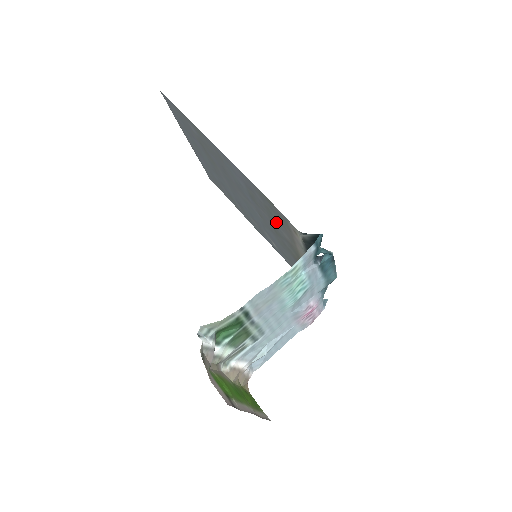
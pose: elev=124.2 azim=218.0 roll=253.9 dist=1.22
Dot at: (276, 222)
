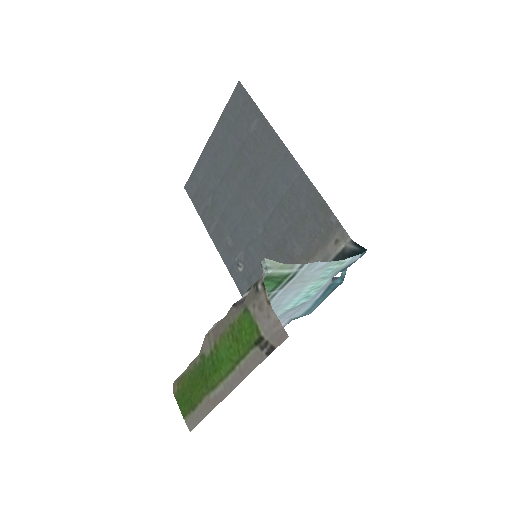
Dot at: (299, 234)
